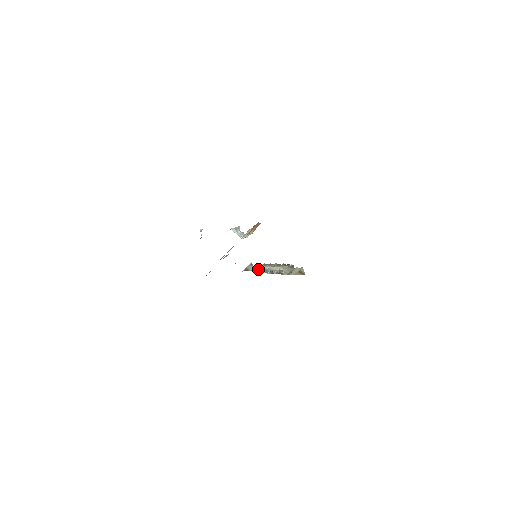
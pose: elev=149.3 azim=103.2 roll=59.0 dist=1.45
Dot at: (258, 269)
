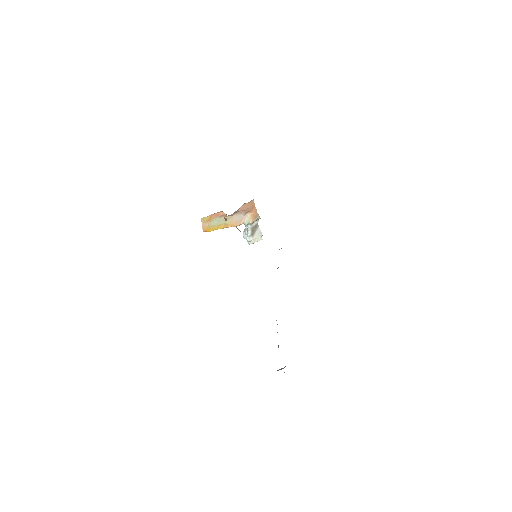
Dot at: occluded
